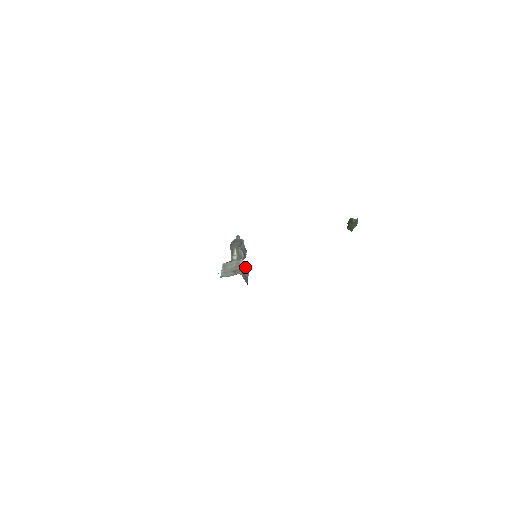
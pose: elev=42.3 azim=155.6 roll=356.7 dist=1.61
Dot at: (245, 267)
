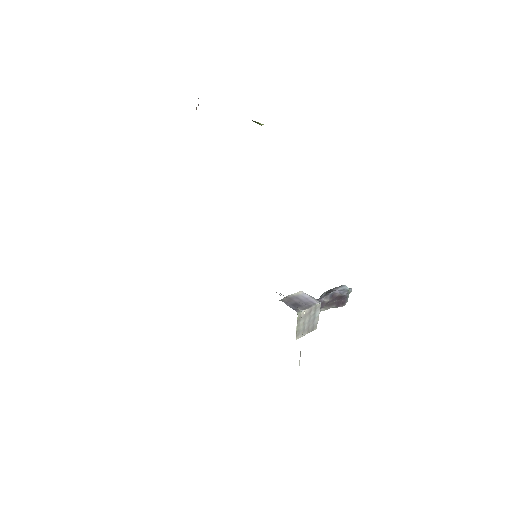
Dot at: (306, 298)
